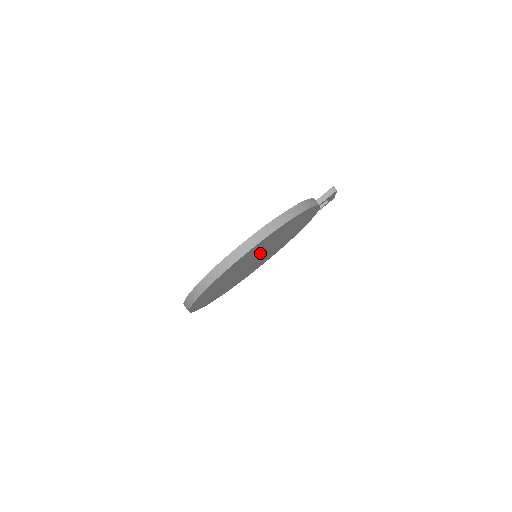
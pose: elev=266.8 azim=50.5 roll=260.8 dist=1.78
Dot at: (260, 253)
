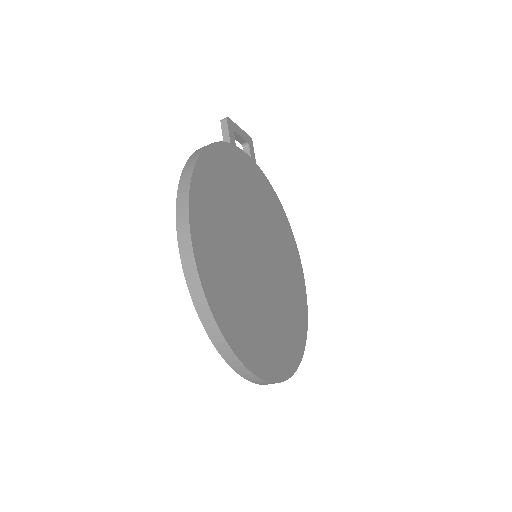
Dot at: (245, 242)
